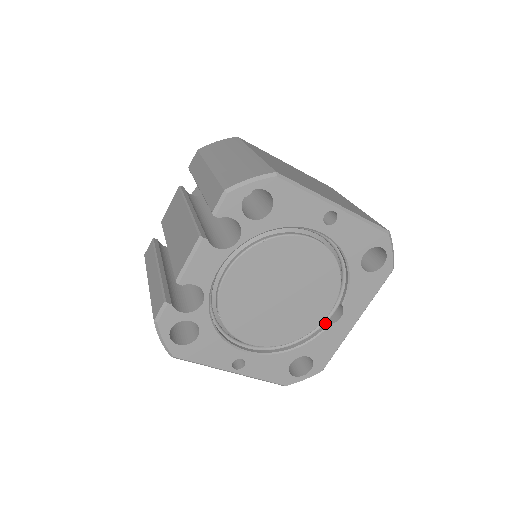
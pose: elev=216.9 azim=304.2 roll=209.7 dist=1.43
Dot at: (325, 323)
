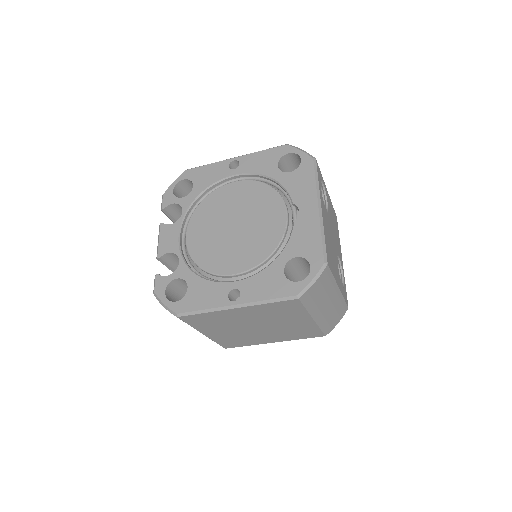
Dot at: (293, 226)
